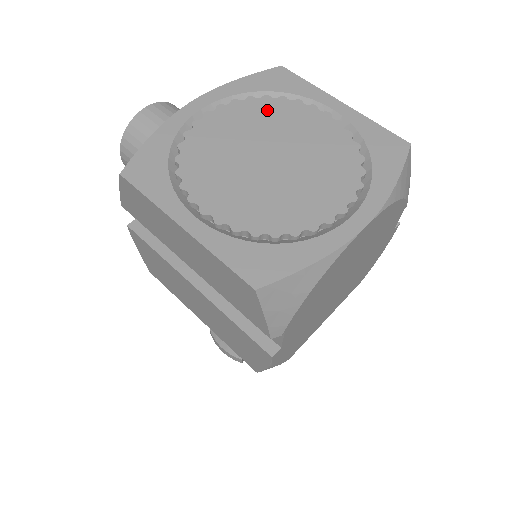
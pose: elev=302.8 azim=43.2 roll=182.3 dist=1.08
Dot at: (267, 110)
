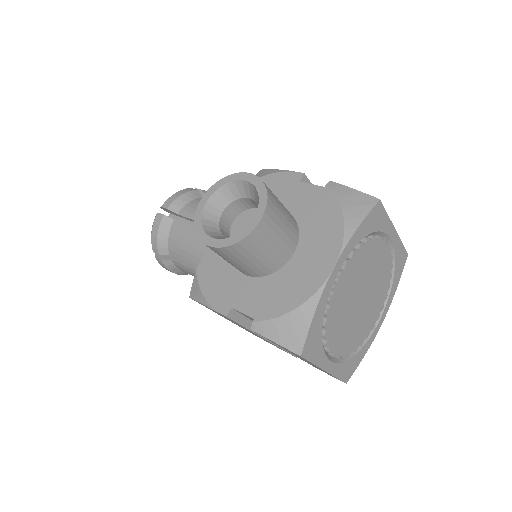
Dot at: (367, 255)
